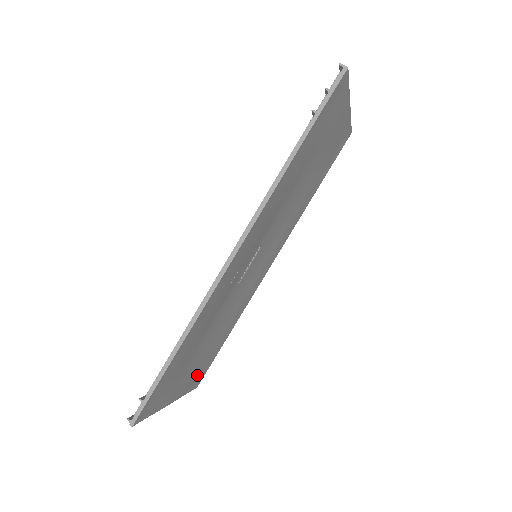
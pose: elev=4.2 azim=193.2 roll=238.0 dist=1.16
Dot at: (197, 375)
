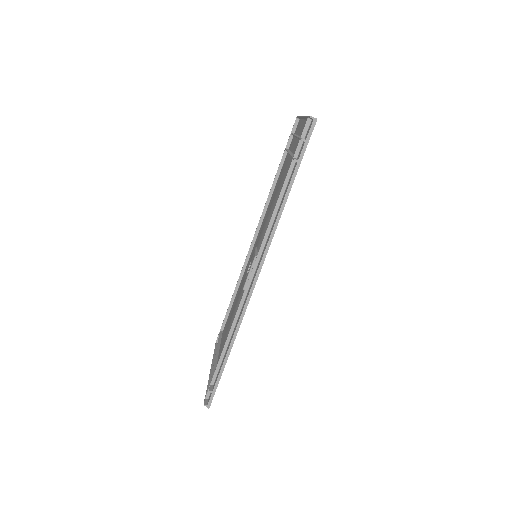
Dot at: occluded
